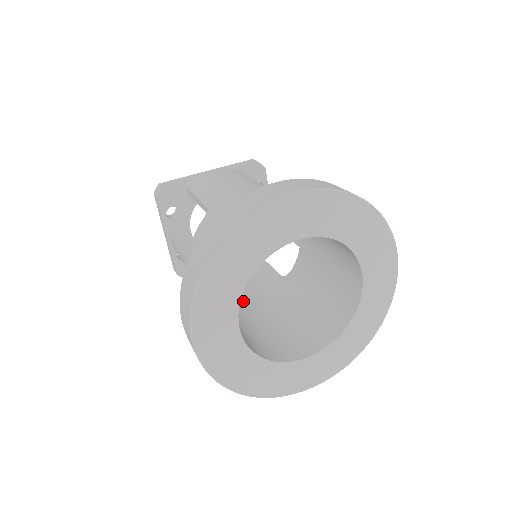
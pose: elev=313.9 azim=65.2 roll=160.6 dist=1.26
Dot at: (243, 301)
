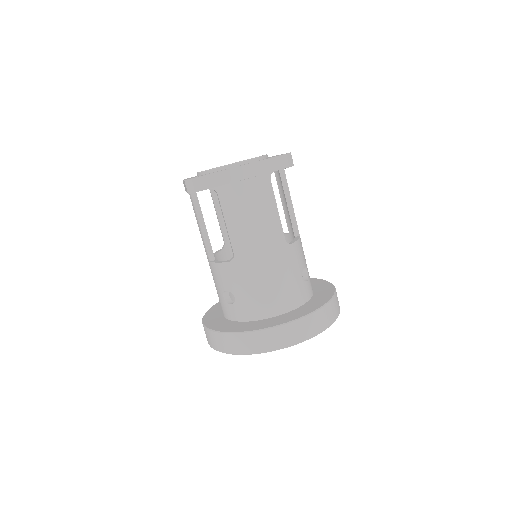
Dot at: occluded
